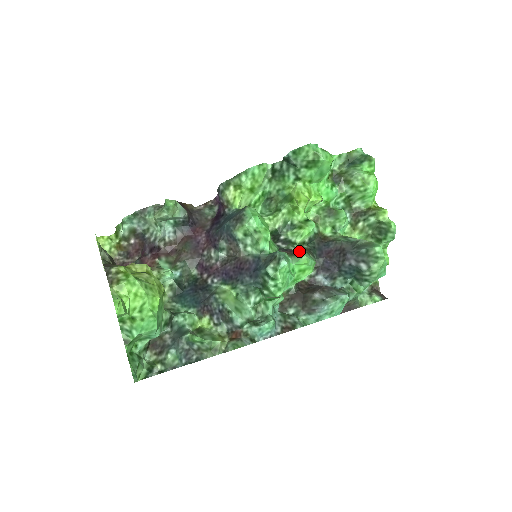
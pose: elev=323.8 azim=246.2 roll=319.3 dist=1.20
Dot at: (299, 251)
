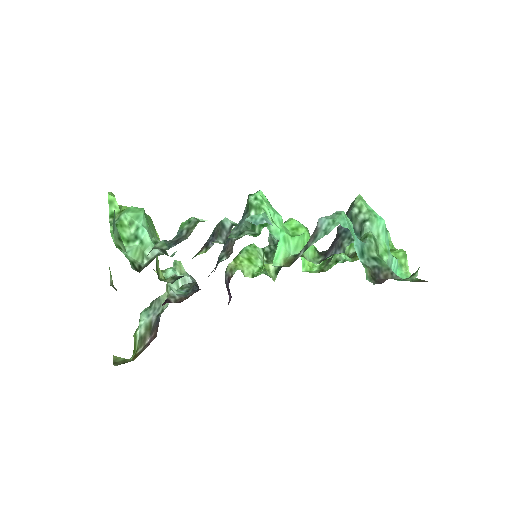
Dot at: occluded
